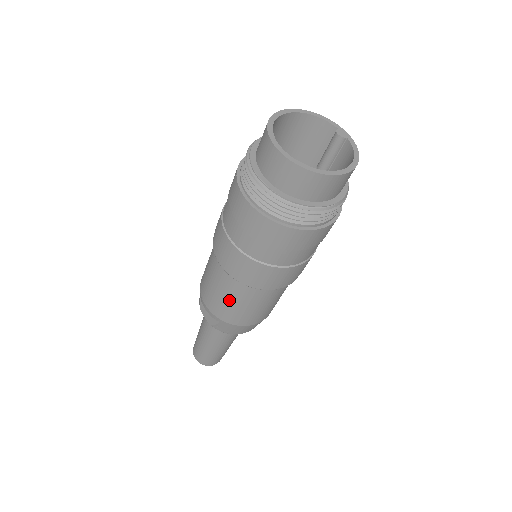
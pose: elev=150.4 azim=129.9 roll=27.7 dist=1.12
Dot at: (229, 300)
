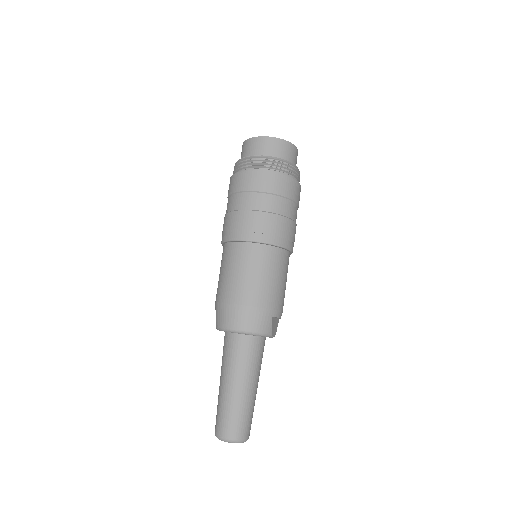
Dot at: (220, 272)
